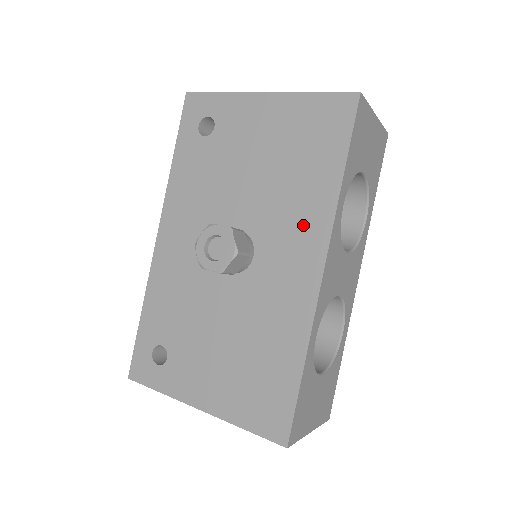
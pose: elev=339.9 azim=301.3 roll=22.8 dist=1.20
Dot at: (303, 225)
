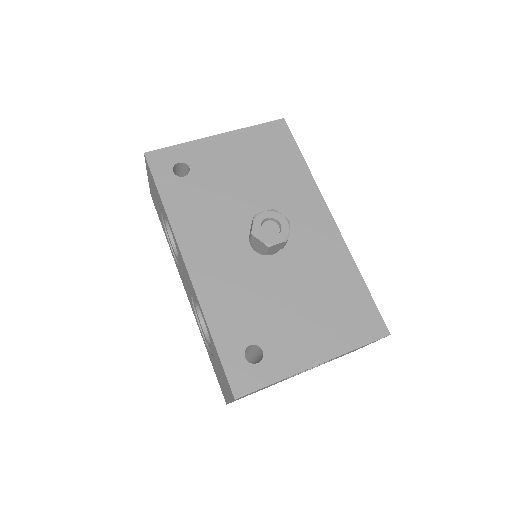
Dot at: (302, 199)
